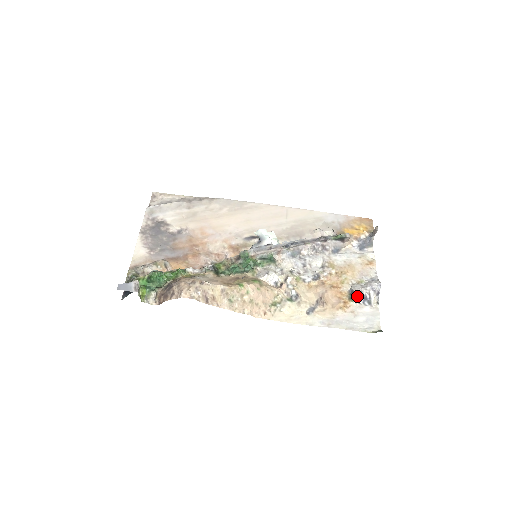
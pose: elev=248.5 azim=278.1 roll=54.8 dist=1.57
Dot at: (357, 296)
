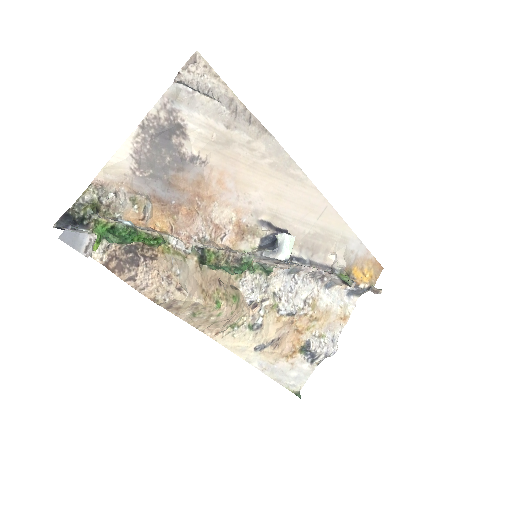
Dot at: (309, 352)
